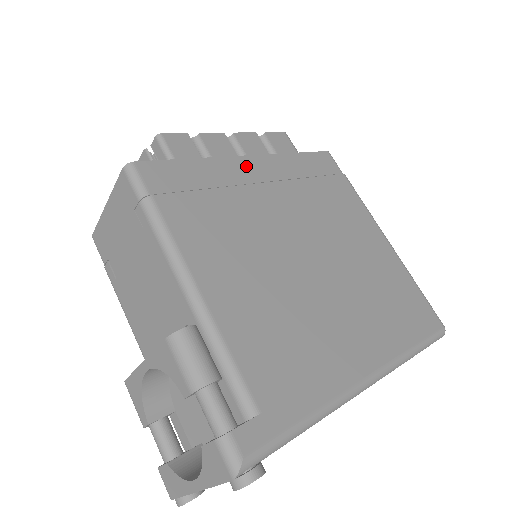
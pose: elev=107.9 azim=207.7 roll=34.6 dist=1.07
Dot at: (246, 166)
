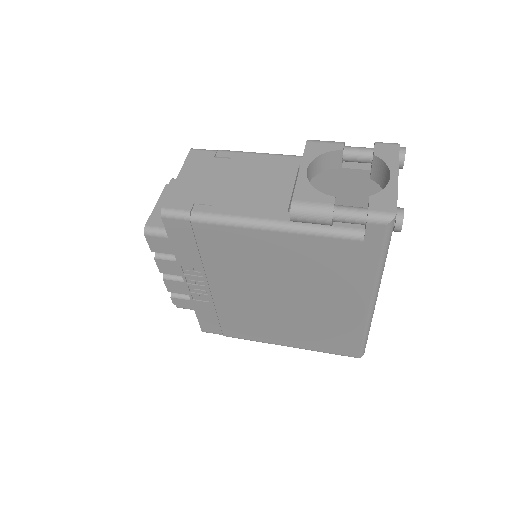
Dot at: occluded
